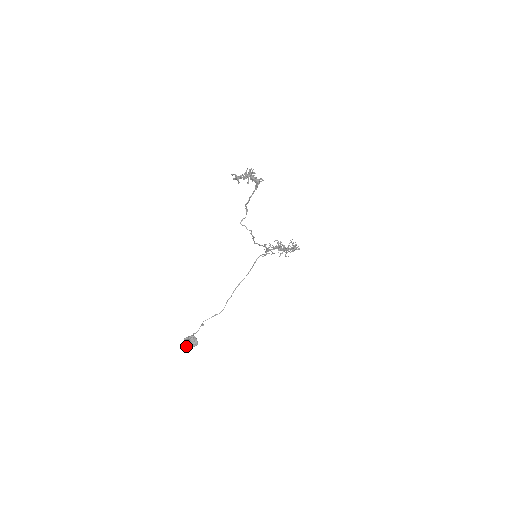
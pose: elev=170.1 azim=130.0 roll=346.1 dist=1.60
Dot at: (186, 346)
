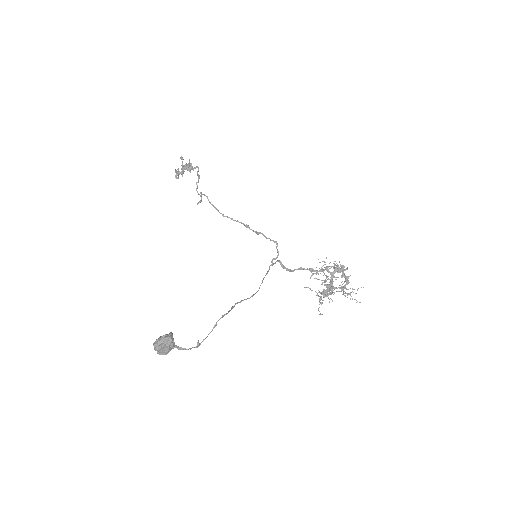
Dot at: (153, 344)
